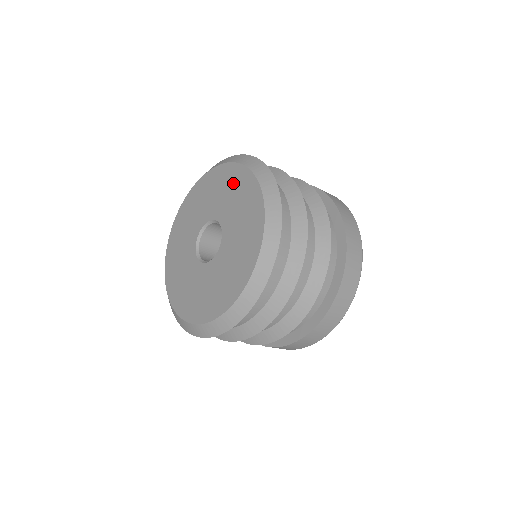
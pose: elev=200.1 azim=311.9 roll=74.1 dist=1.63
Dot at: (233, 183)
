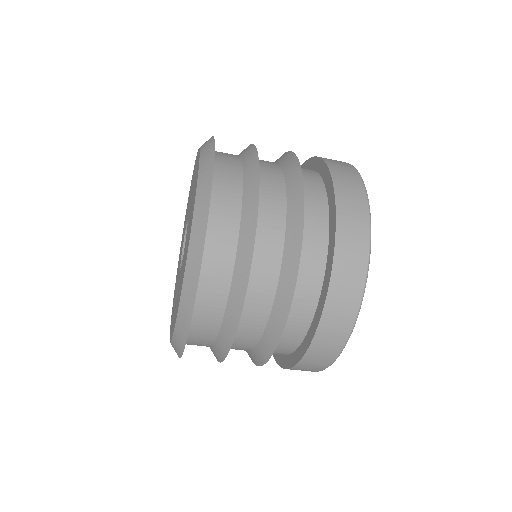
Dot at: occluded
